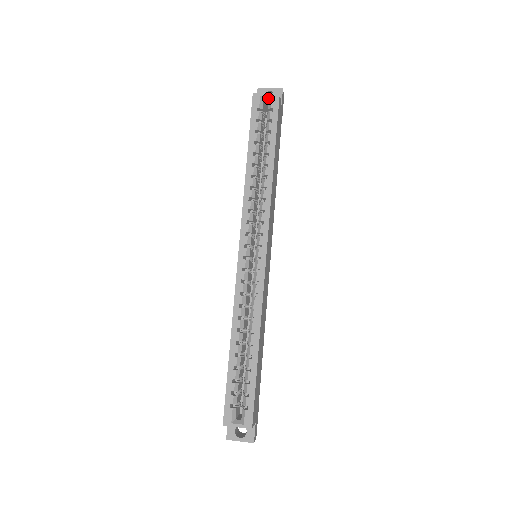
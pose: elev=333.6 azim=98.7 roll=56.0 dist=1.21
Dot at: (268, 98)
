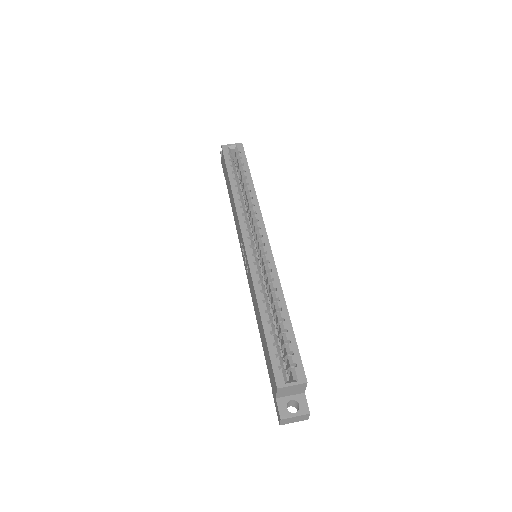
Dot at: (234, 147)
